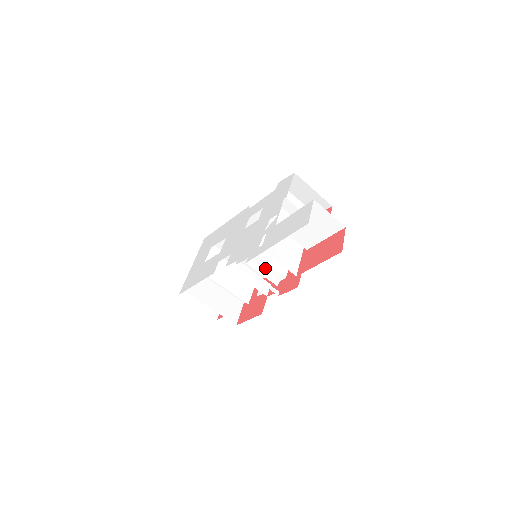
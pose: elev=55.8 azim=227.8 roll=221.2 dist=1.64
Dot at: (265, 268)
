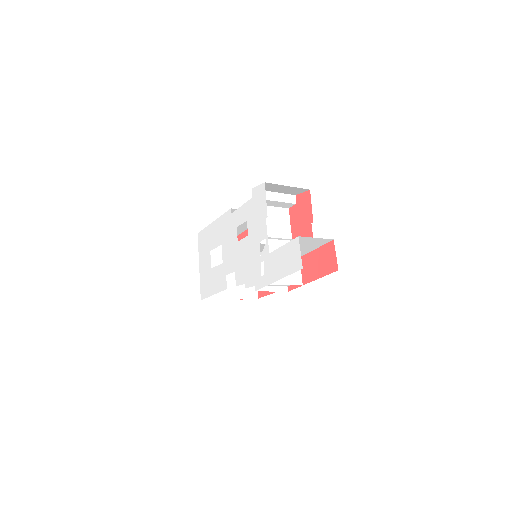
Dot at: (273, 285)
